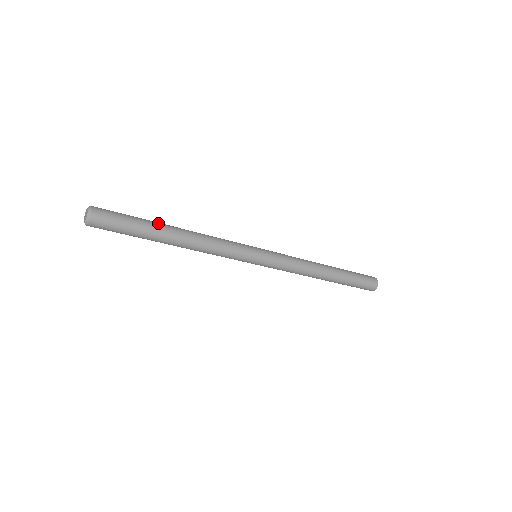
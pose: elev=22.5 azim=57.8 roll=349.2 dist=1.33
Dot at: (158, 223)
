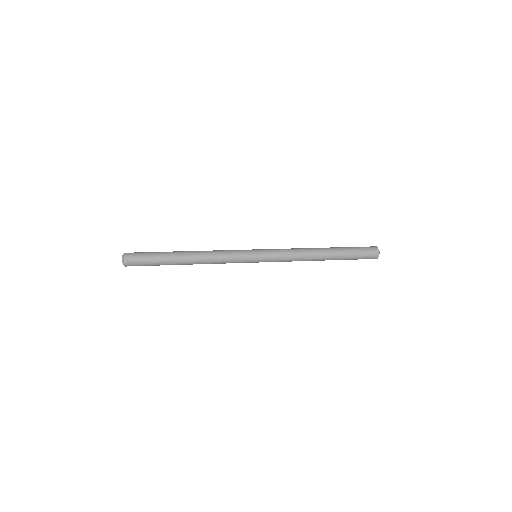
Dot at: (172, 254)
